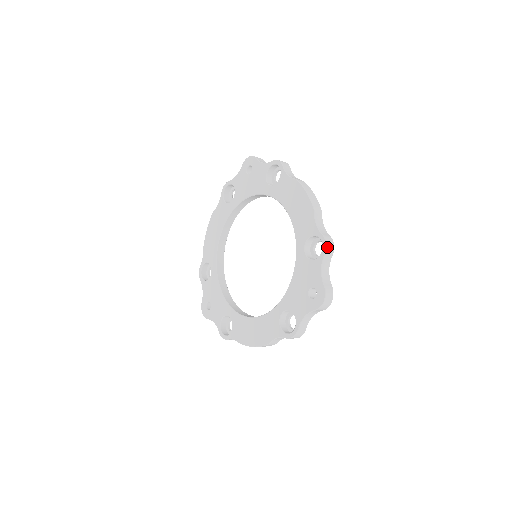
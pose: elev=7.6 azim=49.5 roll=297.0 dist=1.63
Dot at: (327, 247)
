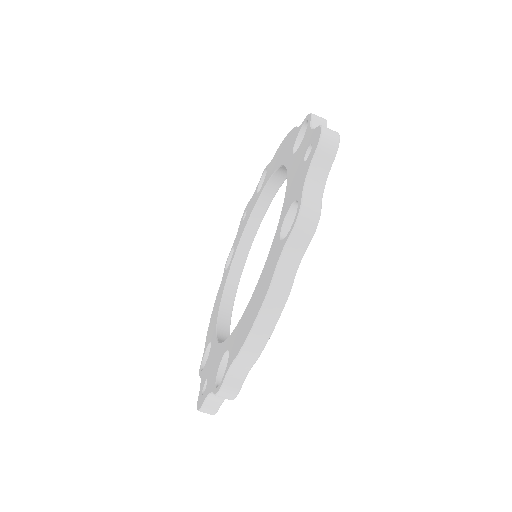
Dot at: (313, 114)
